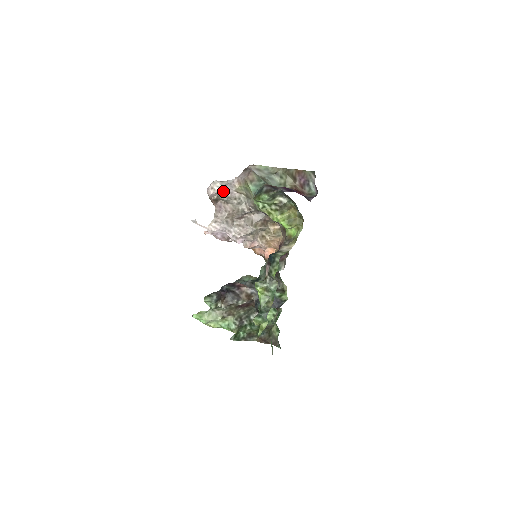
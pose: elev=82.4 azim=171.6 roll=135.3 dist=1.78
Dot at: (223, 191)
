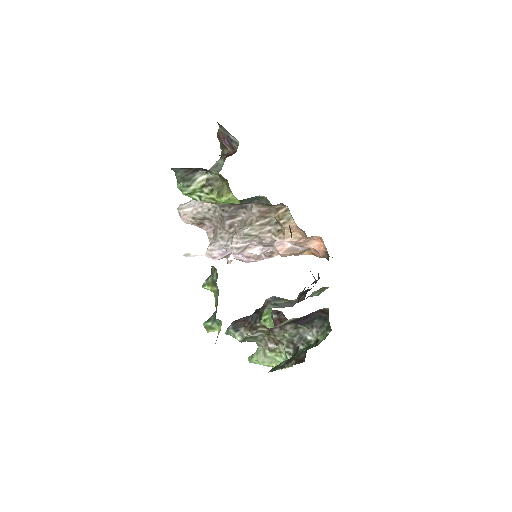
Dot at: (192, 210)
